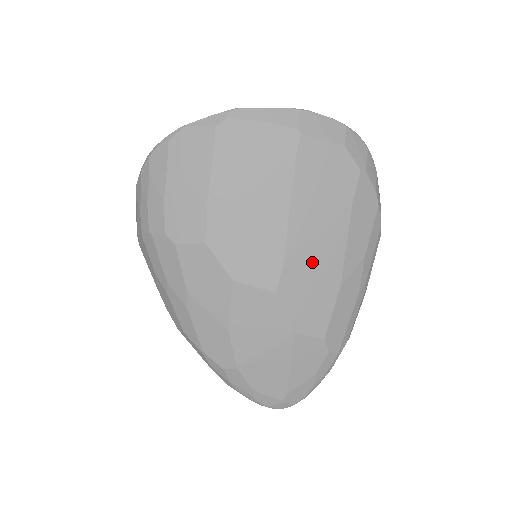
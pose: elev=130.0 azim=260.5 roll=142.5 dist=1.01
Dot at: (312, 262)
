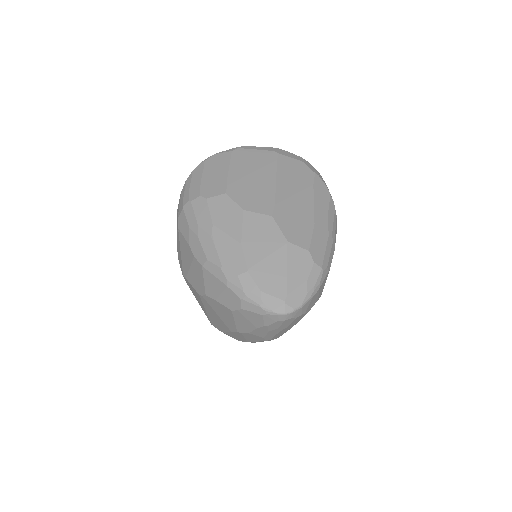
Dot at: (293, 207)
